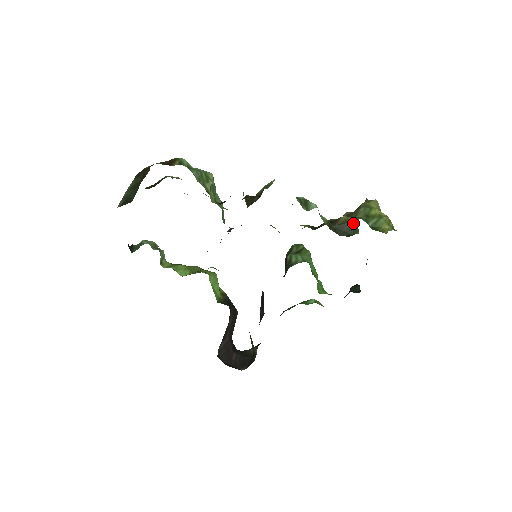
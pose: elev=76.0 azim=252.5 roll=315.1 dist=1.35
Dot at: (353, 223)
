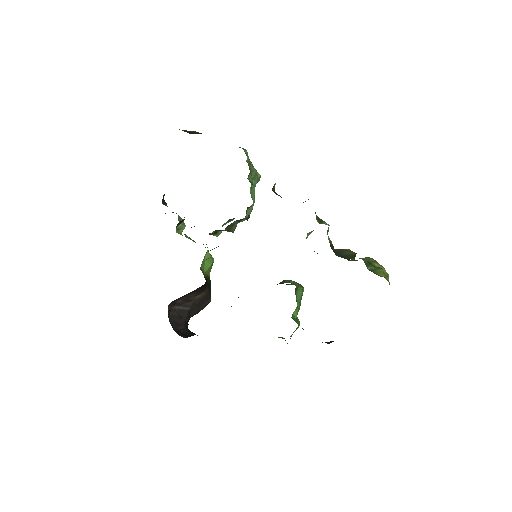
Dot at: (353, 253)
